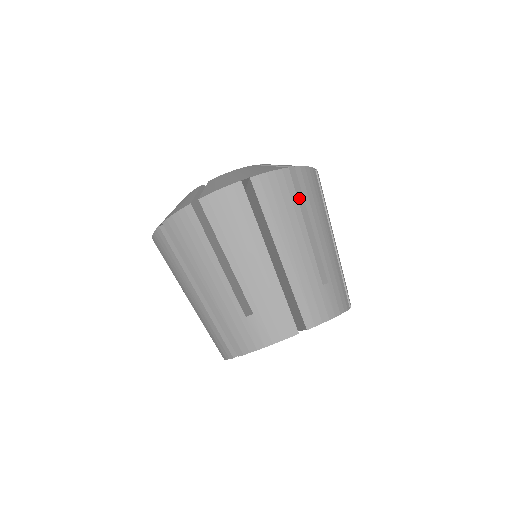
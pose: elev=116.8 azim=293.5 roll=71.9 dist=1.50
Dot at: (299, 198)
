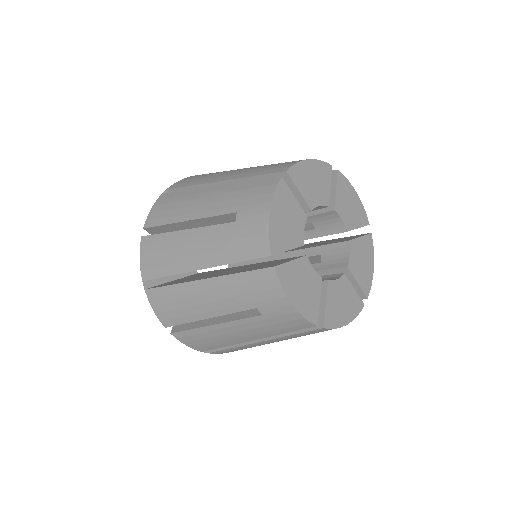
Dot at: occluded
